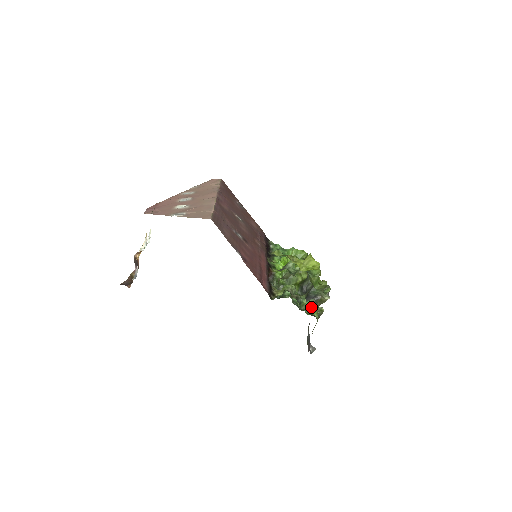
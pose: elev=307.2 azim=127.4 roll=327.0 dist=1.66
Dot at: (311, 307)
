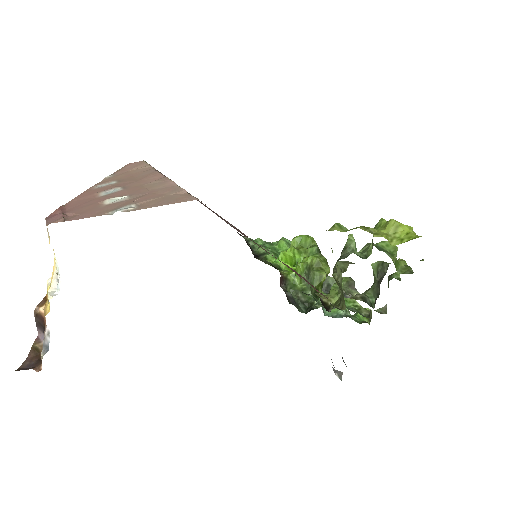
Dot at: (348, 312)
